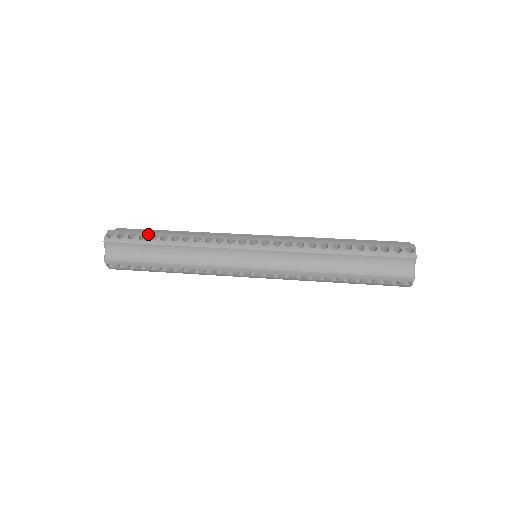
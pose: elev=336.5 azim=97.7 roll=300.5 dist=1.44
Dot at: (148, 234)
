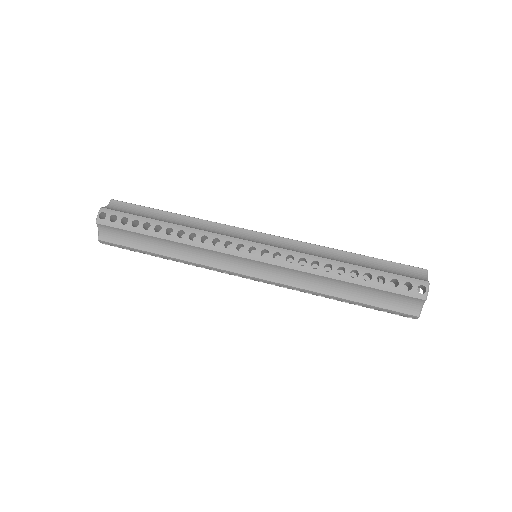
Dot at: (142, 221)
